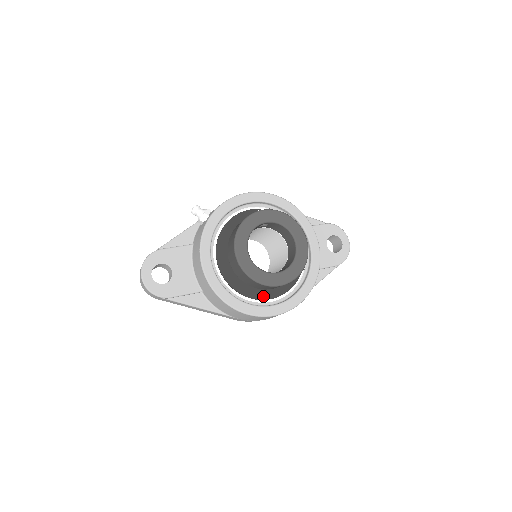
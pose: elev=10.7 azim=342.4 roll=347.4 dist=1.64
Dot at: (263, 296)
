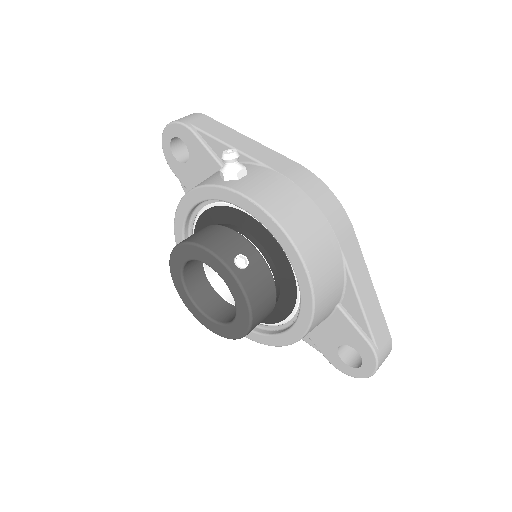
Dot at: occluded
